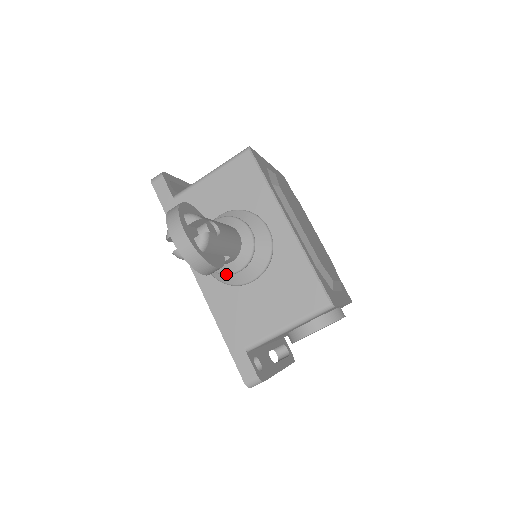
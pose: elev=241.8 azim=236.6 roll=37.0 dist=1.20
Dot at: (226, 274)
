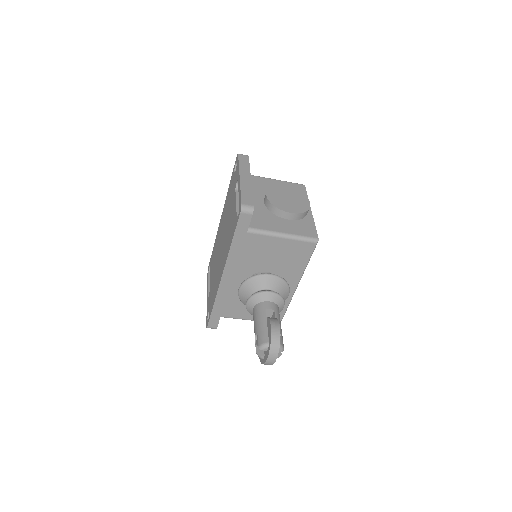
Dot at: occluded
